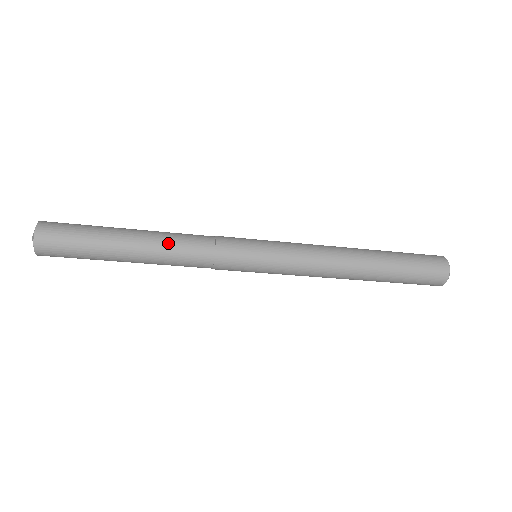
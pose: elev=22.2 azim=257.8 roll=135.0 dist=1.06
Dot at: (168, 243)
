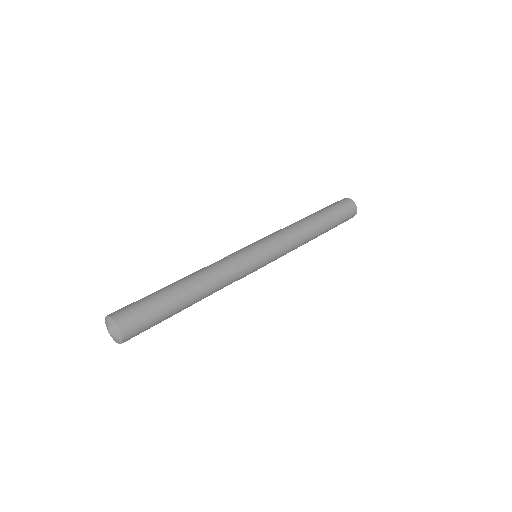
Dot at: (208, 277)
